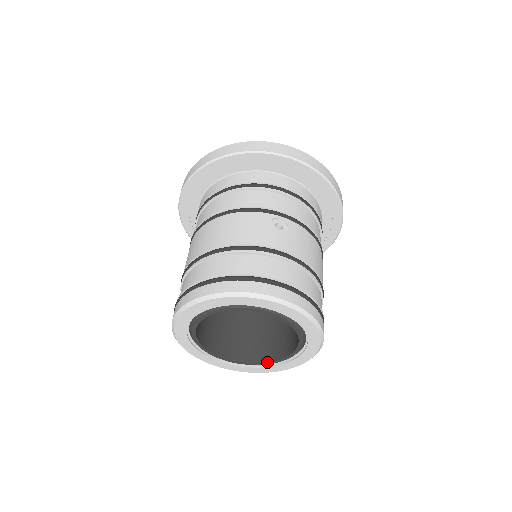
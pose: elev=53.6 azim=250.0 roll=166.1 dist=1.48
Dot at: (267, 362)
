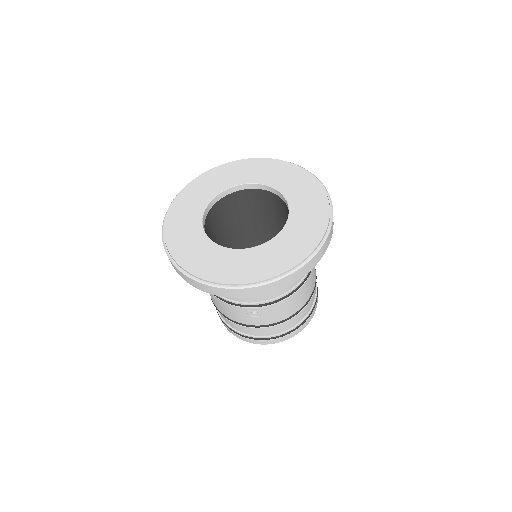
Dot at: occluded
